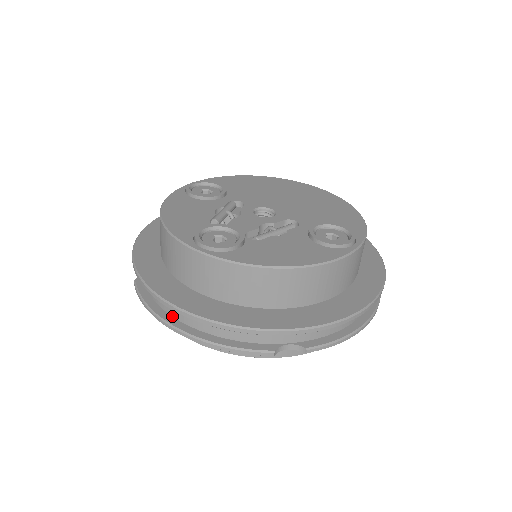
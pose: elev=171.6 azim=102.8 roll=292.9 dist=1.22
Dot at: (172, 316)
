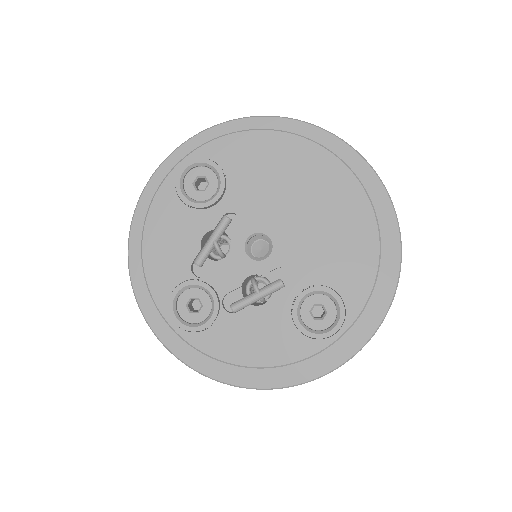
Dot at: occluded
